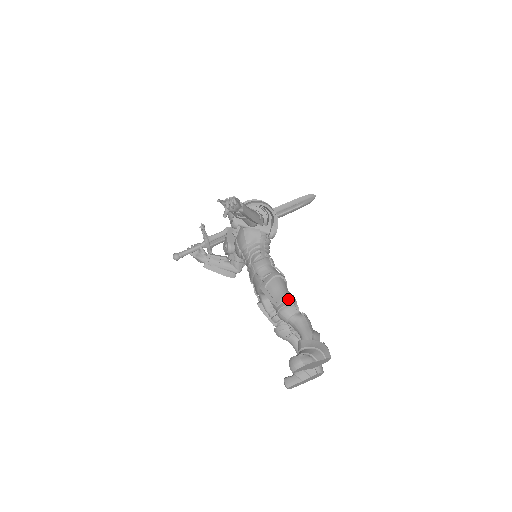
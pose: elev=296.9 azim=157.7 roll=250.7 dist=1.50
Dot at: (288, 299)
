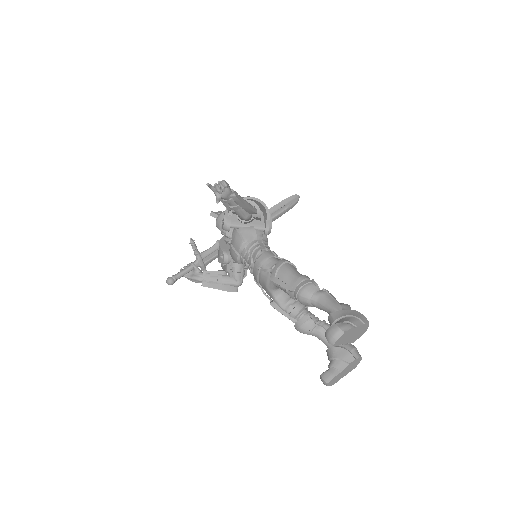
Dot at: (304, 280)
